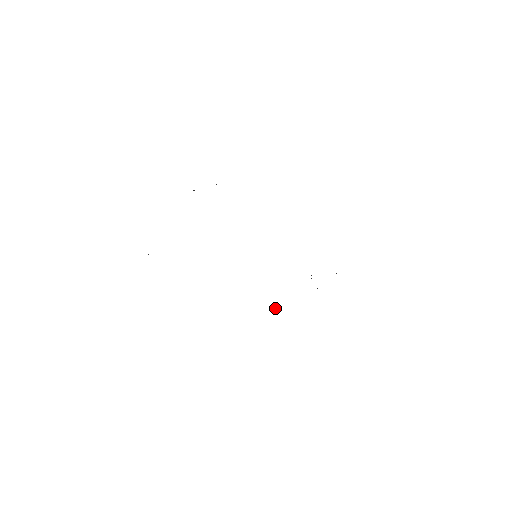
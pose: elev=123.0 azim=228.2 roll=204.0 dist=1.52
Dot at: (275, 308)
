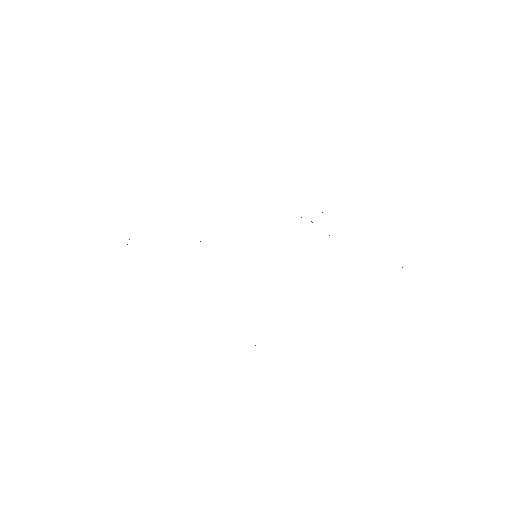
Dot at: occluded
